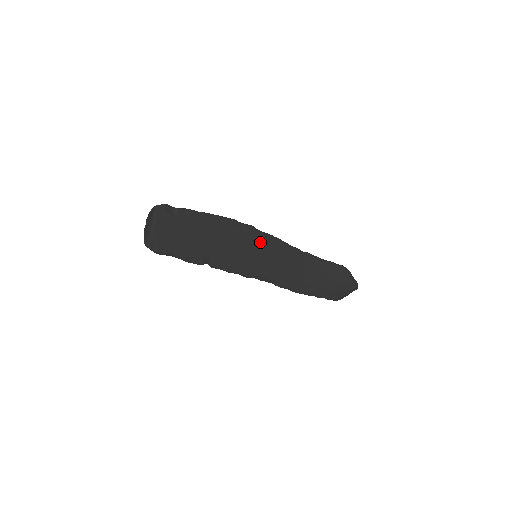
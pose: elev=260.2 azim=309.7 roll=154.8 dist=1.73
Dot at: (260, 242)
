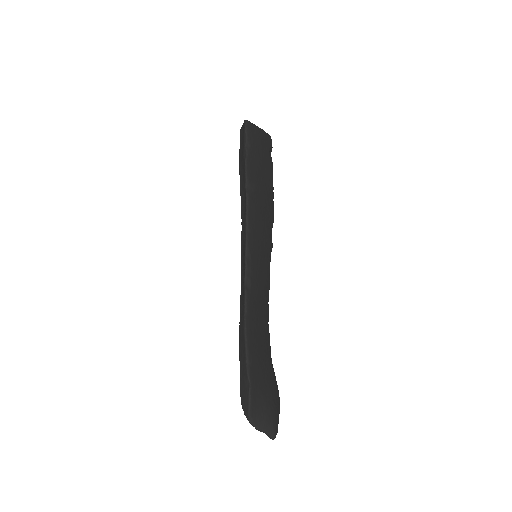
Dot at: (268, 257)
